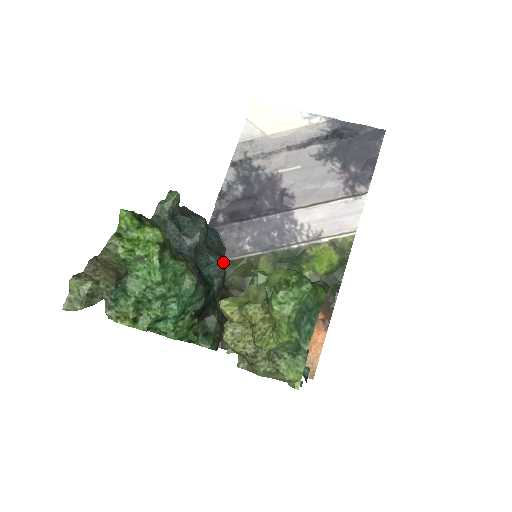
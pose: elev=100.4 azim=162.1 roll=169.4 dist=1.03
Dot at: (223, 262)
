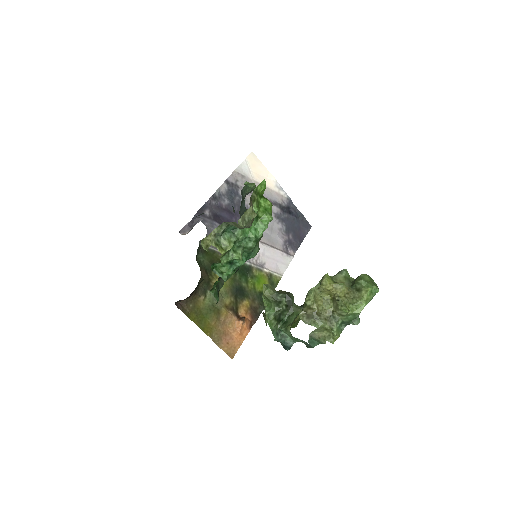
Dot at: occluded
